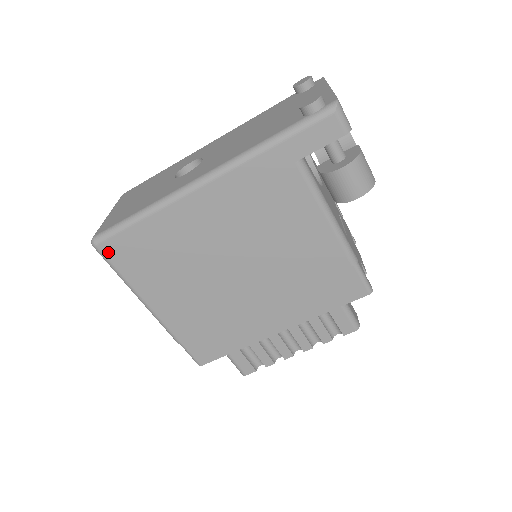
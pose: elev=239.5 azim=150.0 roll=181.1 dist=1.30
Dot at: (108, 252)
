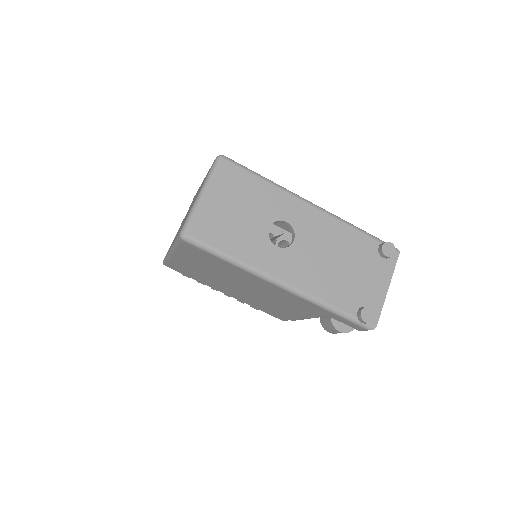
Dot at: (185, 245)
